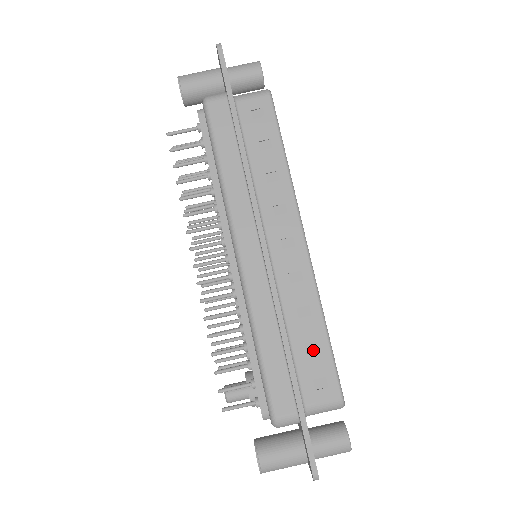
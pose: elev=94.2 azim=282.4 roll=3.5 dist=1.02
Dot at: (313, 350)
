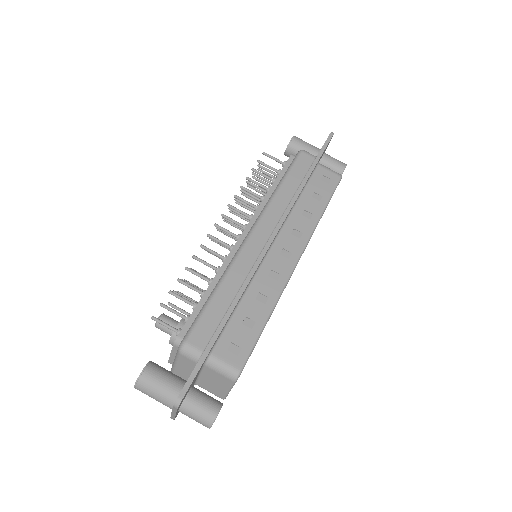
Dot at: (248, 325)
